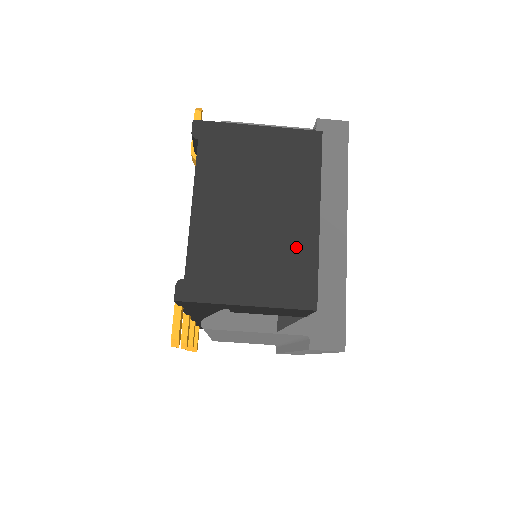
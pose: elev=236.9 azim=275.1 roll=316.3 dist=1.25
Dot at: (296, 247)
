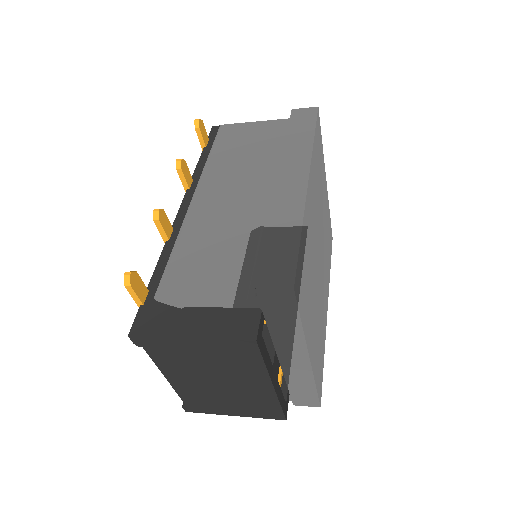
Dot at: (259, 398)
